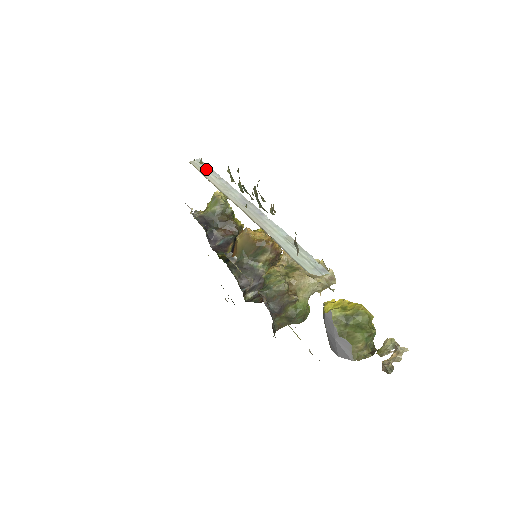
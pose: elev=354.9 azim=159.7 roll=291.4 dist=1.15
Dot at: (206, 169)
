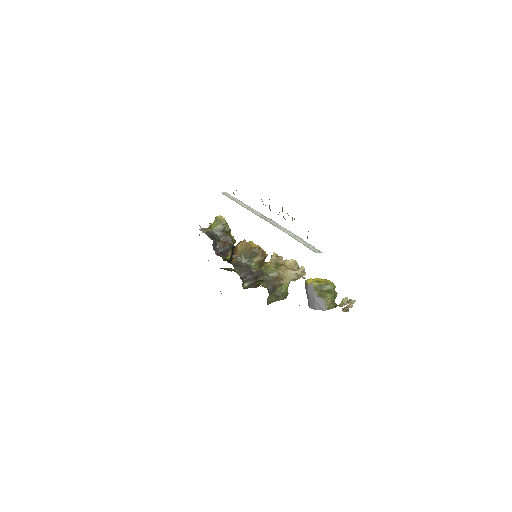
Dot at: (233, 198)
